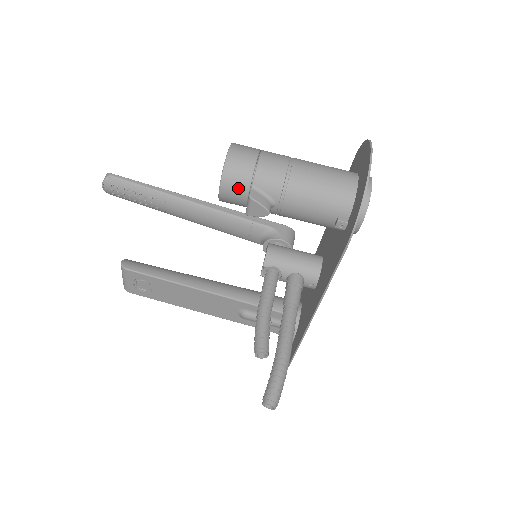
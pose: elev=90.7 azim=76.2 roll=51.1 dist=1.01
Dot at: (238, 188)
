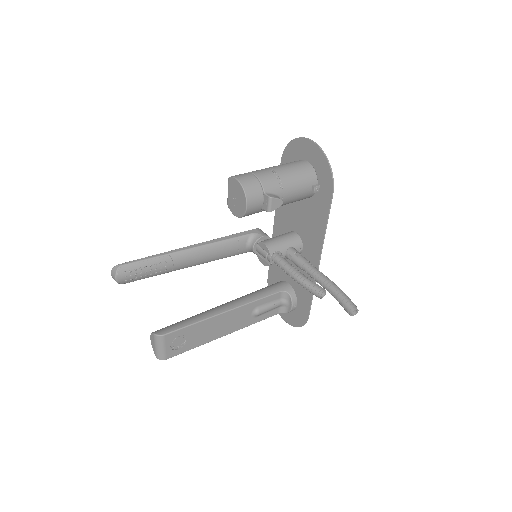
Dot at: (257, 198)
